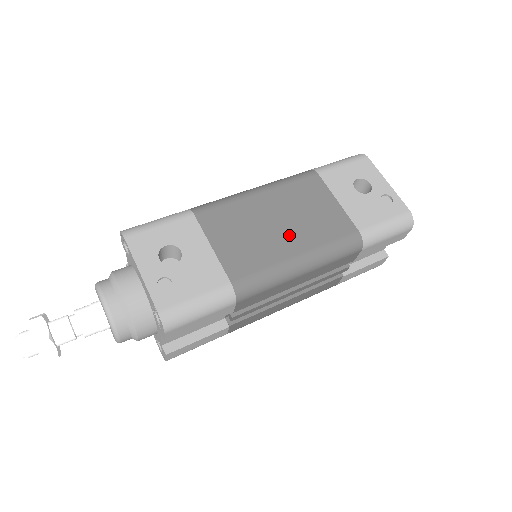
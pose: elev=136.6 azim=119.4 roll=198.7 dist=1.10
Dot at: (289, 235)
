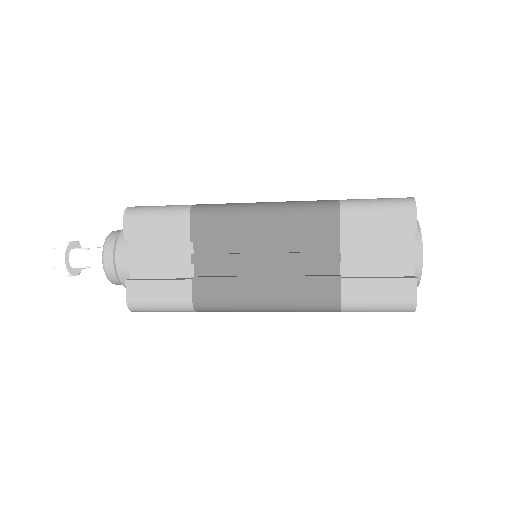
Dot at: occluded
